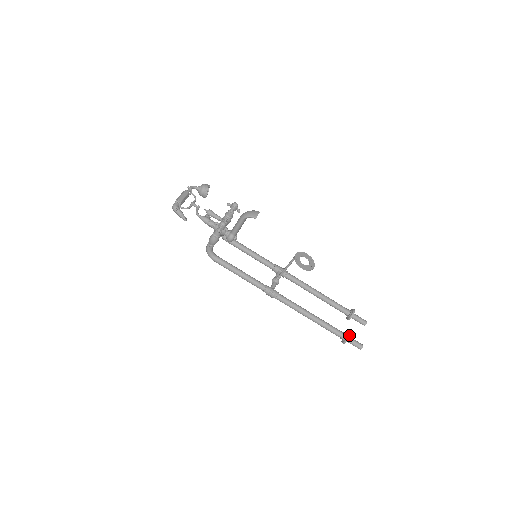
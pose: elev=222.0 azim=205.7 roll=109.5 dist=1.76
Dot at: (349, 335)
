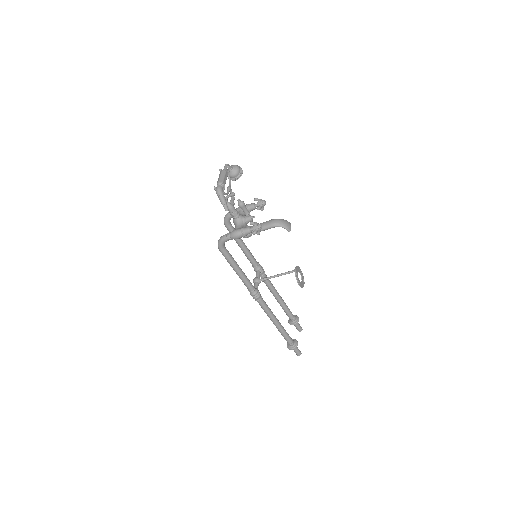
Dot at: (297, 344)
